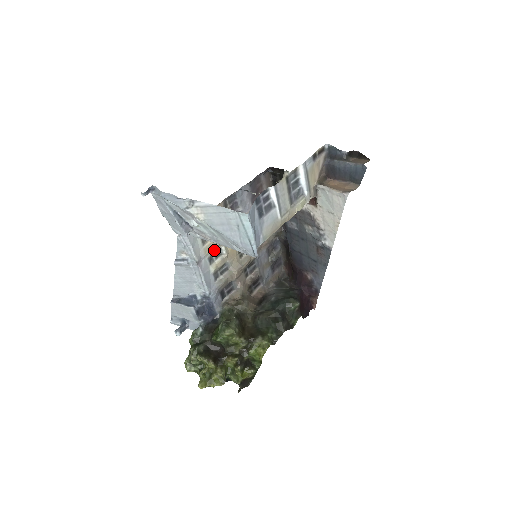
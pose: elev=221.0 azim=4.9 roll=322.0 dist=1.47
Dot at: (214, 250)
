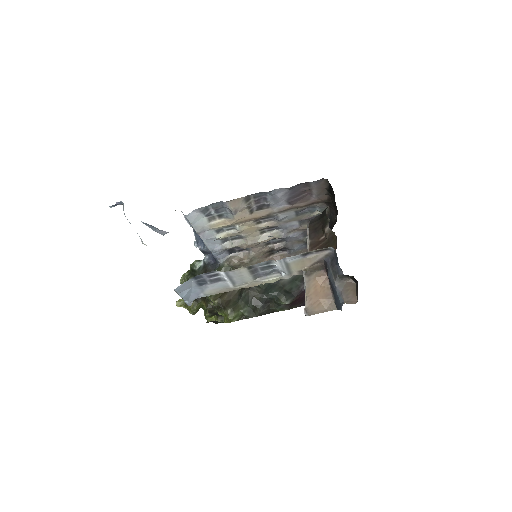
Dot at: (224, 226)
